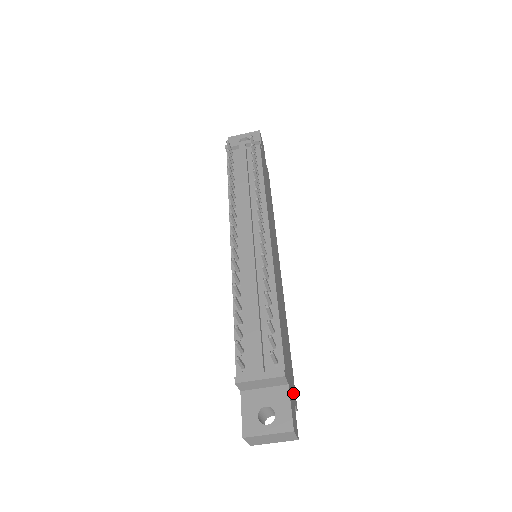
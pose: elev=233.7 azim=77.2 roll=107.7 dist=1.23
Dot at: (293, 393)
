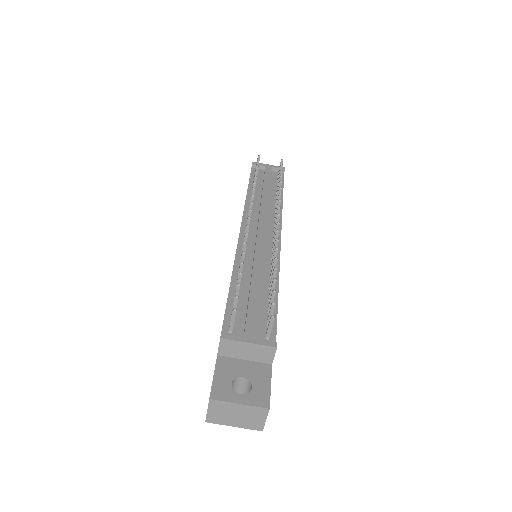
Dot at: occluded
